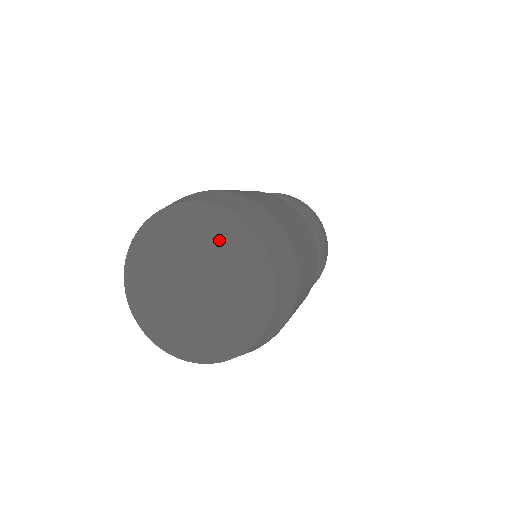
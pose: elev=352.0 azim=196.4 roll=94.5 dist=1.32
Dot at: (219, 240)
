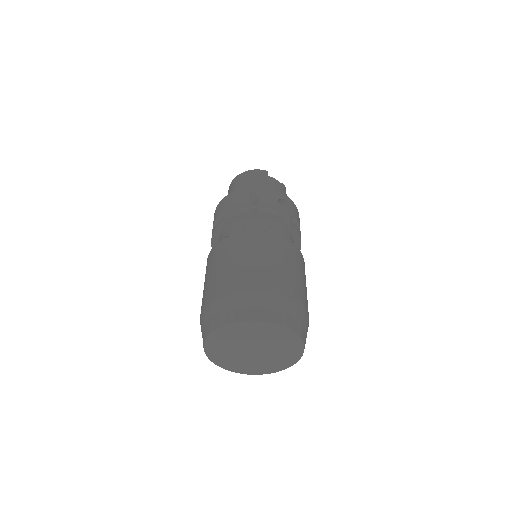
Dot at: (285, 347)
